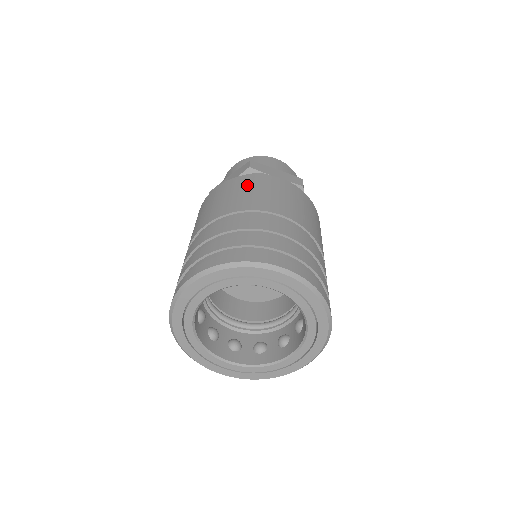
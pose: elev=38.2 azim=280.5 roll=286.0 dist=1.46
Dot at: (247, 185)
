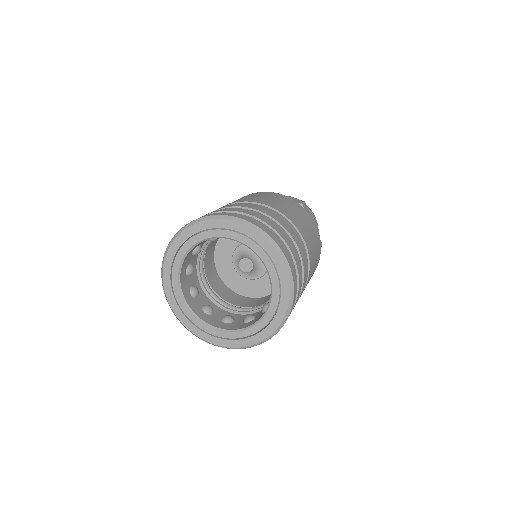
Dot at: occluded
